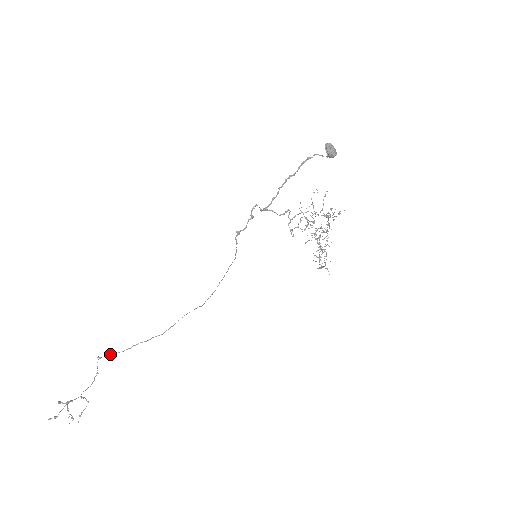
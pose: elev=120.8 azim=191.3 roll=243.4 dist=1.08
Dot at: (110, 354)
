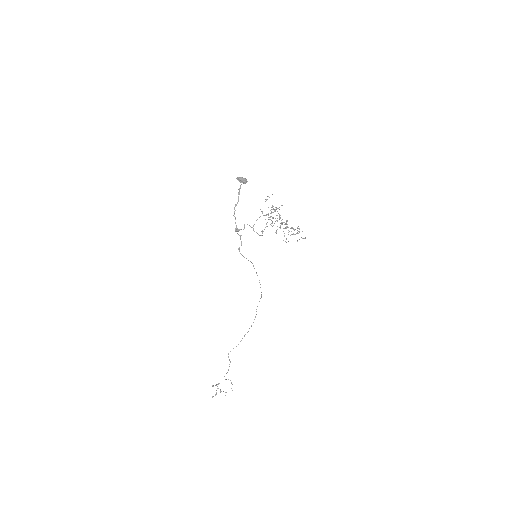
Dot at: occluded
